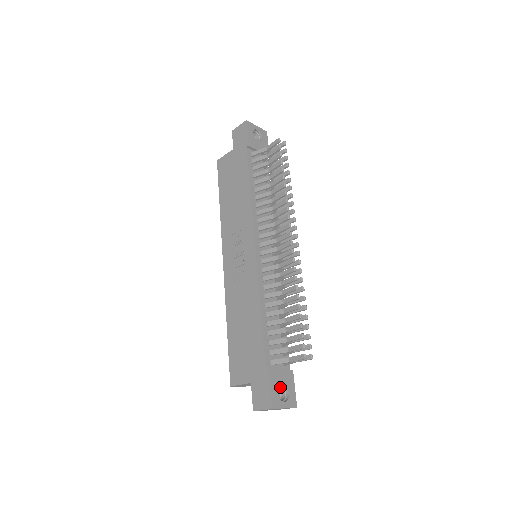
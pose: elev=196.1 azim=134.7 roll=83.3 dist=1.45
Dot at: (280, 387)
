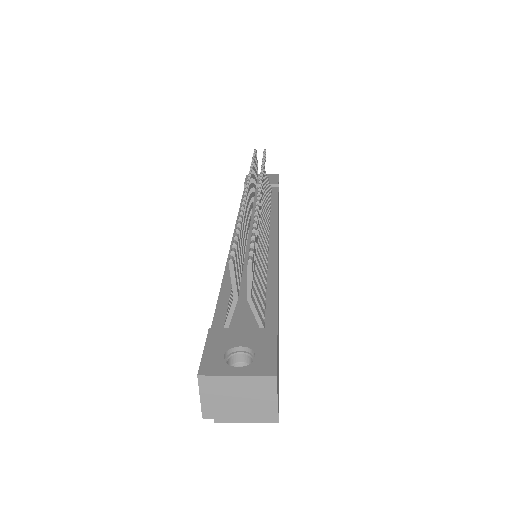
Dot at: (239, 353)
